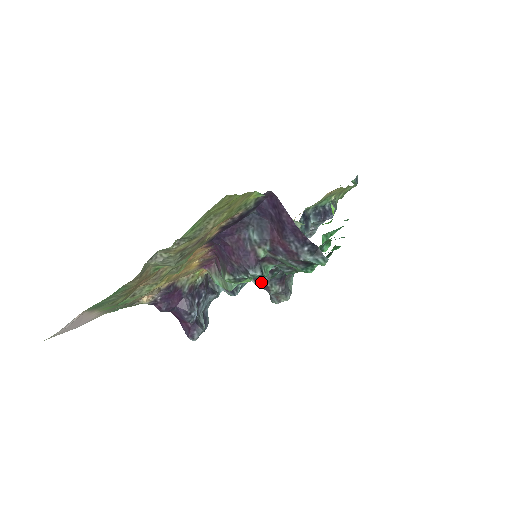
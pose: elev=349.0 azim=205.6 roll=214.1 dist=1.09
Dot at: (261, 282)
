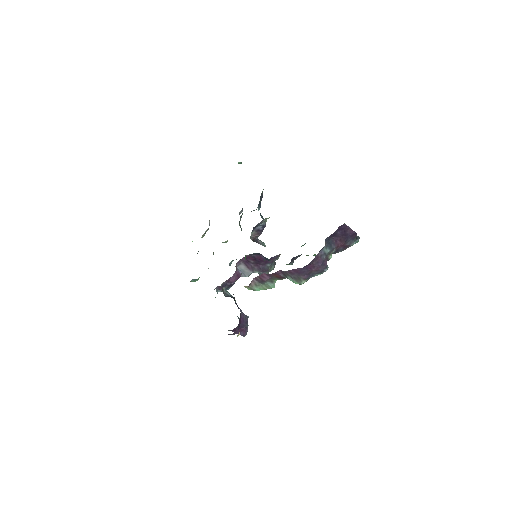
Dot at: (263, 270)
